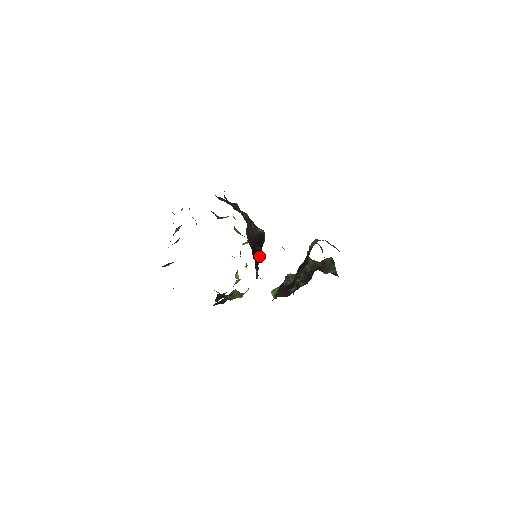
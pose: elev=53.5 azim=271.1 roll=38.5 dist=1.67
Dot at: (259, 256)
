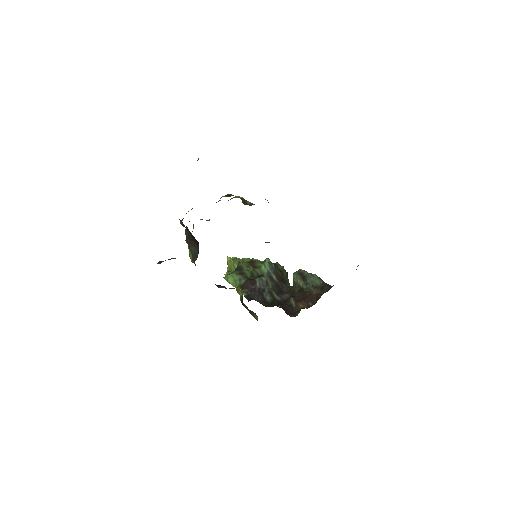
Dot at: occluded
